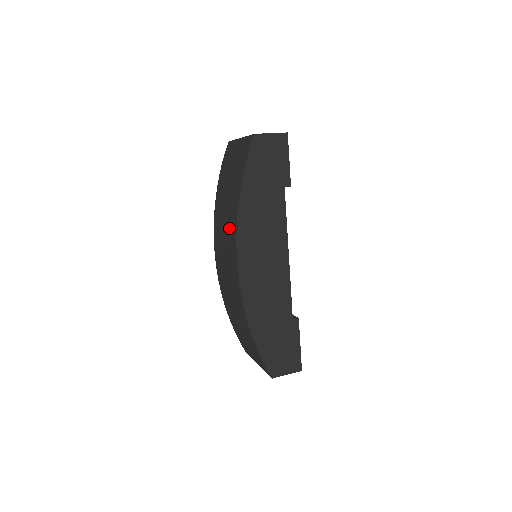
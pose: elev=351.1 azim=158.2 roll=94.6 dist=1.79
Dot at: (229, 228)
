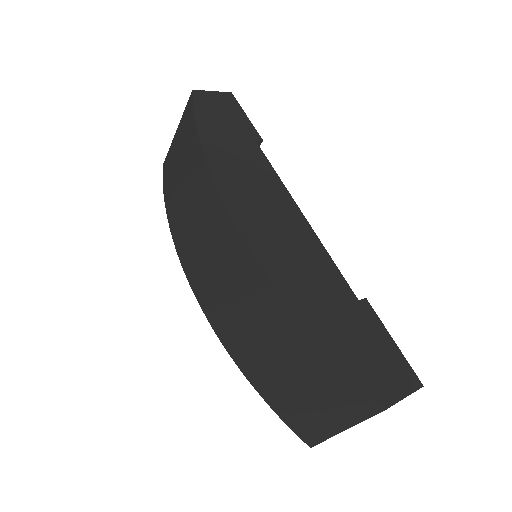
Dot at: (202, 205)
